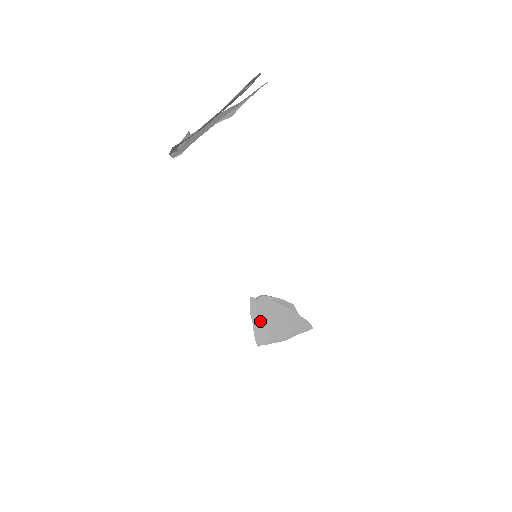
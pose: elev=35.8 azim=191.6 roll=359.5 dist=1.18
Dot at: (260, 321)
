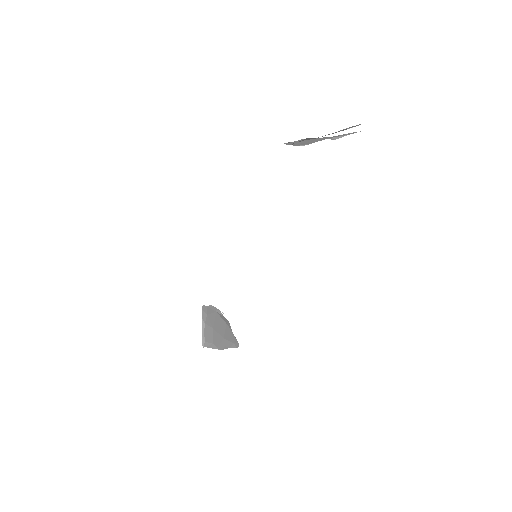
Dot at: (208, 326)
